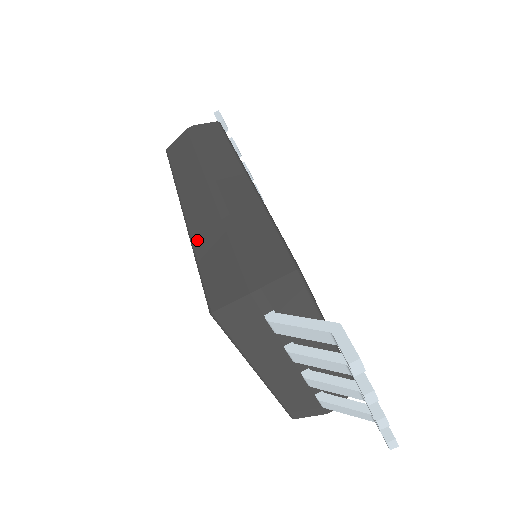
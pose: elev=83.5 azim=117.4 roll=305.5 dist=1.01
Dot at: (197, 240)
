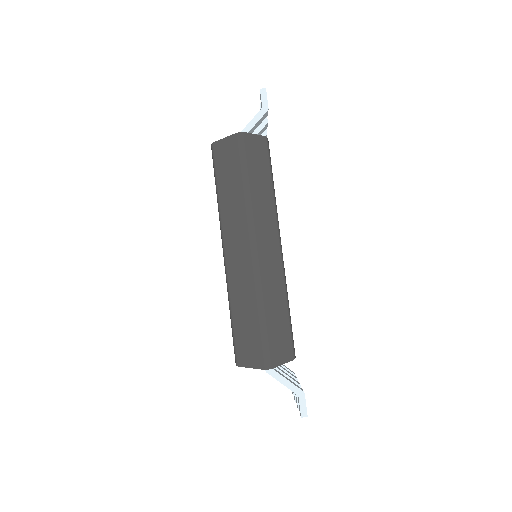
Dot at: (234, 296)
